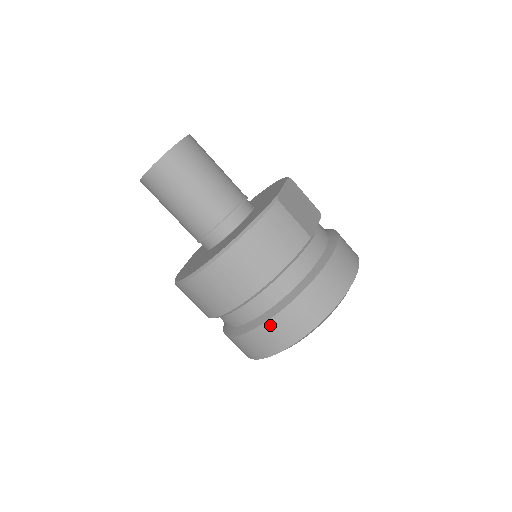
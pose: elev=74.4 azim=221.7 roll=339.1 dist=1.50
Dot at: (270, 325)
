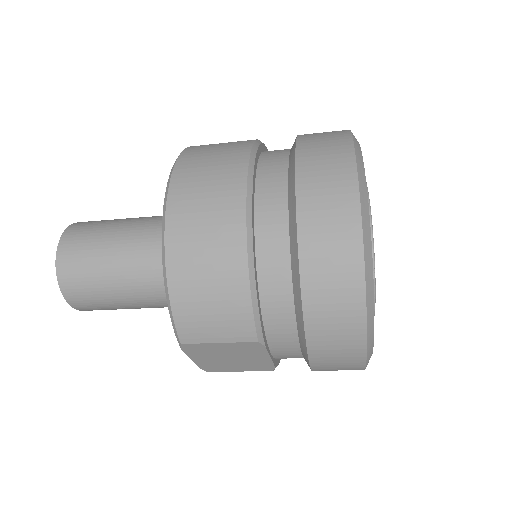
Dot at: occluded
